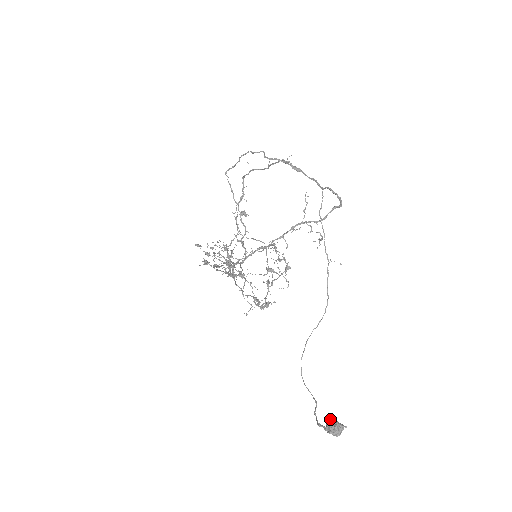
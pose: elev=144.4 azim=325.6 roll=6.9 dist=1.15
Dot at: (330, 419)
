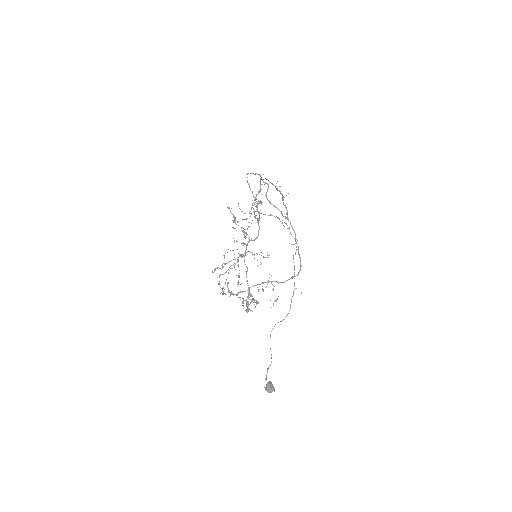
Dot at: (269, 383)
